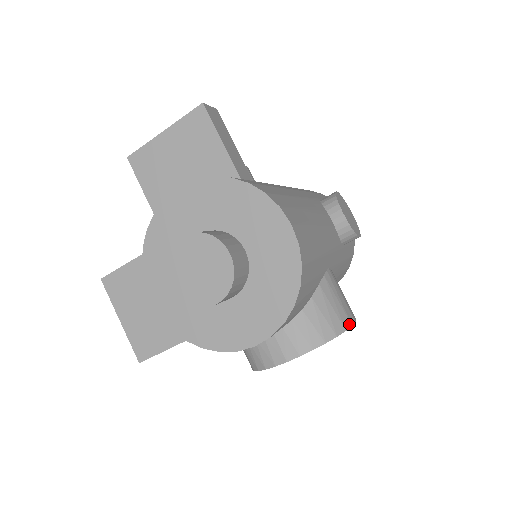
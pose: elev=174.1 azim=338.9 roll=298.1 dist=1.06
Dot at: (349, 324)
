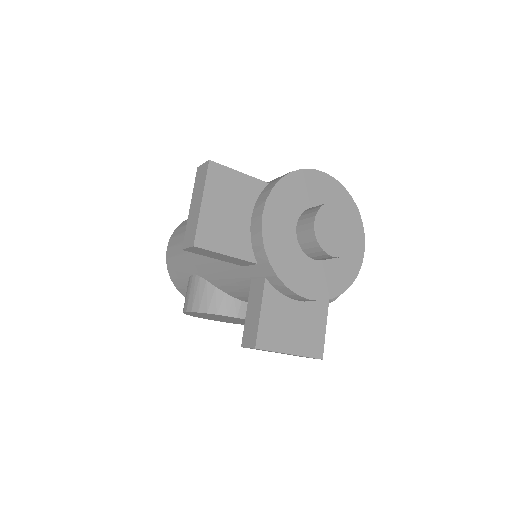
Dot at: occluded
